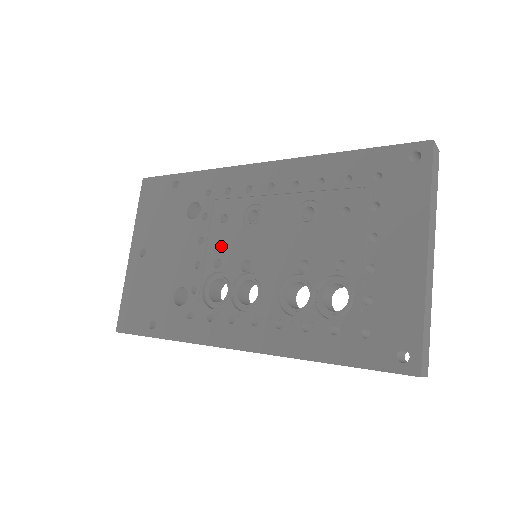
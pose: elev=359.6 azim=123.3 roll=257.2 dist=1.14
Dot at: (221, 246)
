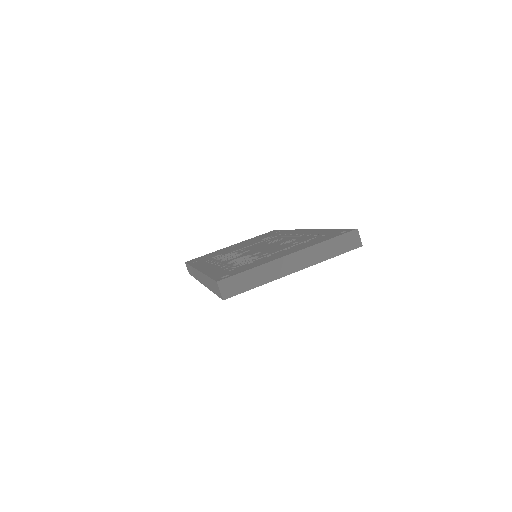
Dot at: (252, 246)
